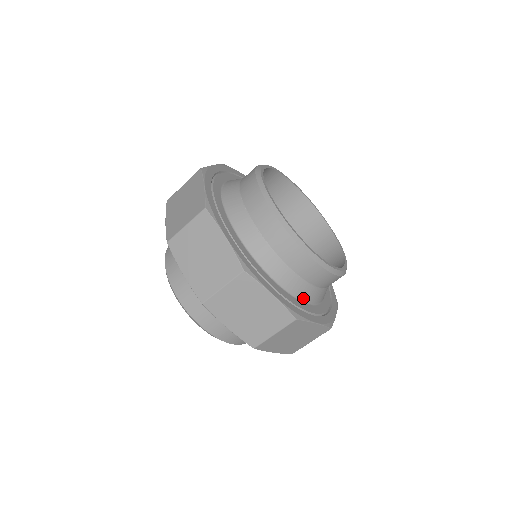
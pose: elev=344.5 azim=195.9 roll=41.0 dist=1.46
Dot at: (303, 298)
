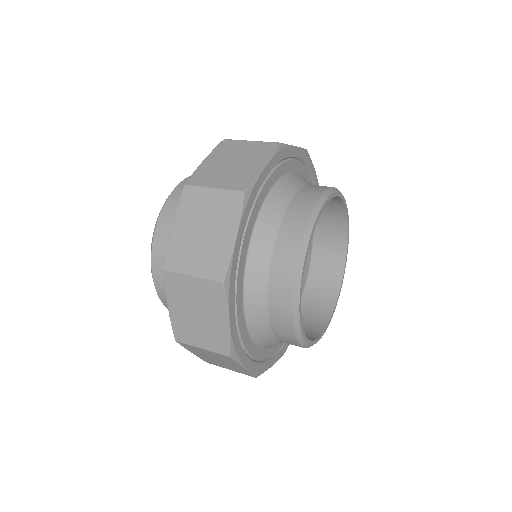
Dot at: occluded
